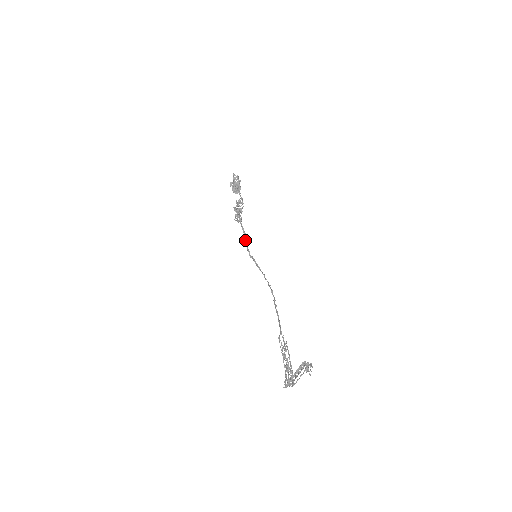
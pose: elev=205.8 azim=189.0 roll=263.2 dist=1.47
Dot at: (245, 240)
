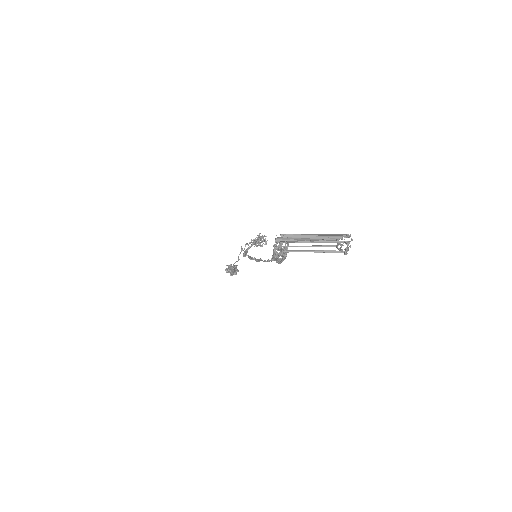
Dot at: occluded
